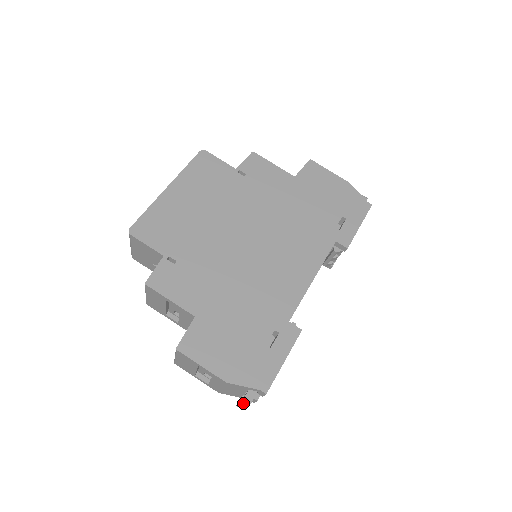
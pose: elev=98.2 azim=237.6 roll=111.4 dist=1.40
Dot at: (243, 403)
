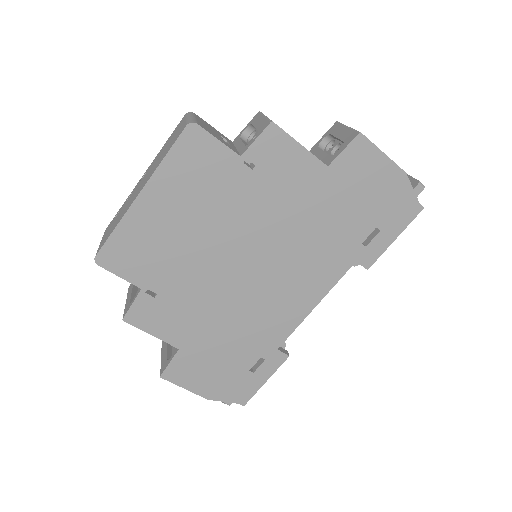
Dot at: occluded
